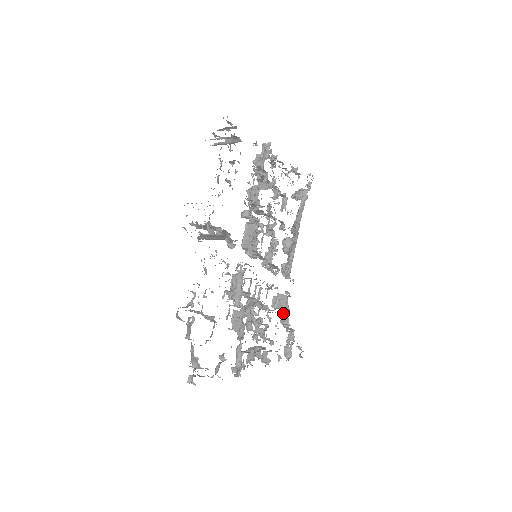
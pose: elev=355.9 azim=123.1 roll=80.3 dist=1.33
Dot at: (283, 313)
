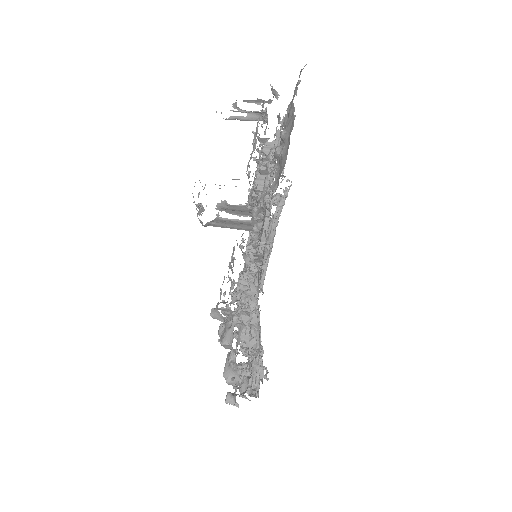
Dot at: occluded
